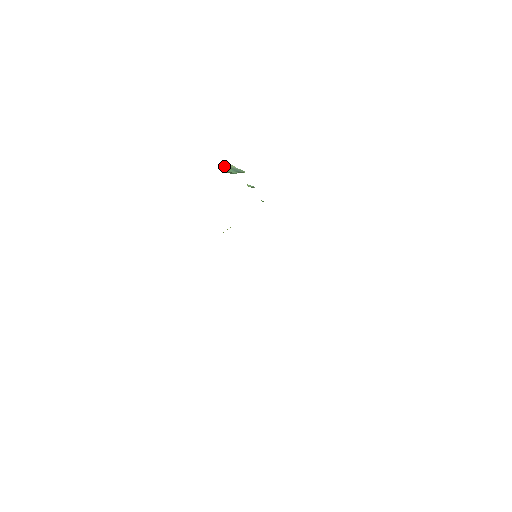
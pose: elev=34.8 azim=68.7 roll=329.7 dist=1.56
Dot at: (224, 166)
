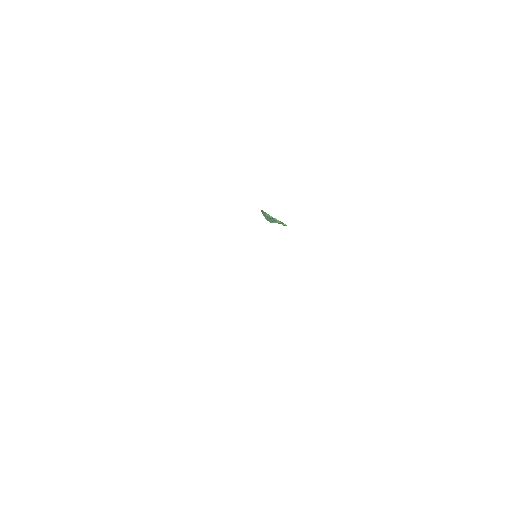
Dot at: occluded
